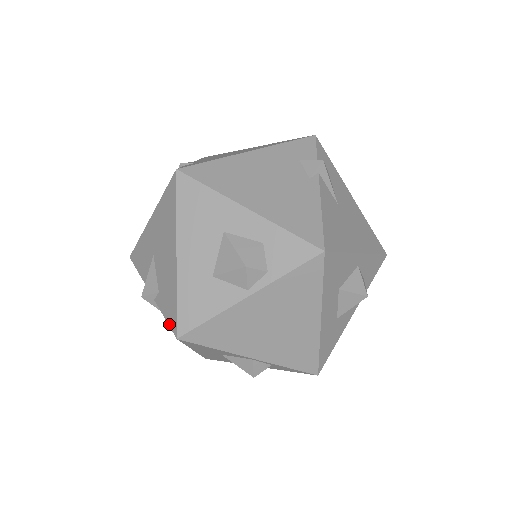
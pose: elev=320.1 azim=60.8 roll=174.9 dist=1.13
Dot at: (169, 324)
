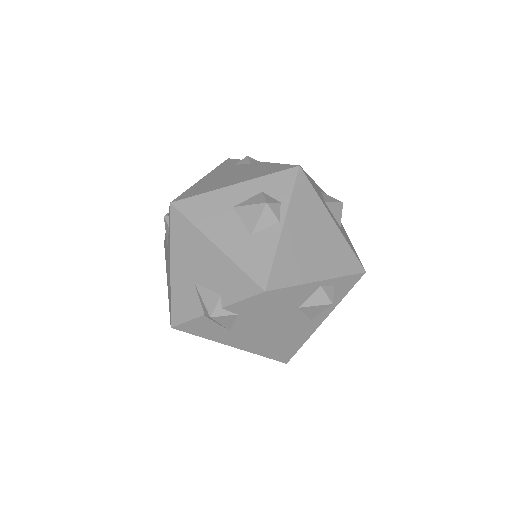
Dot at: (250, 296)
